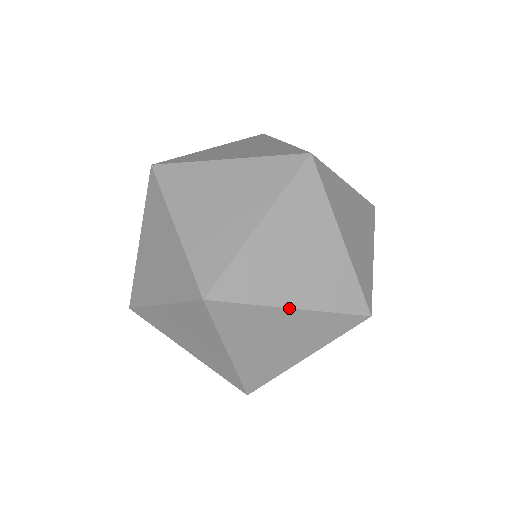
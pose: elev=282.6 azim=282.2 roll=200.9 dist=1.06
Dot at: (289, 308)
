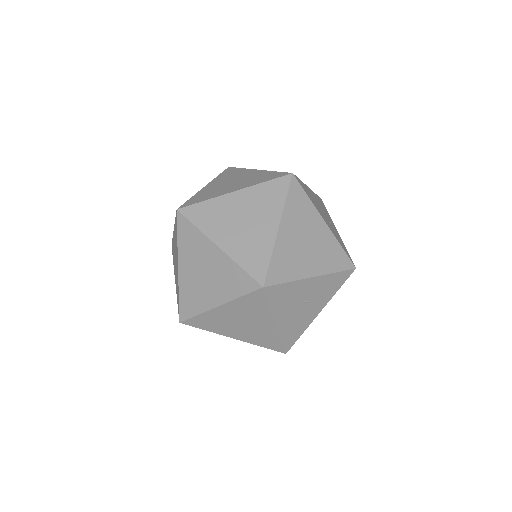
Dot at: (216, 245)
